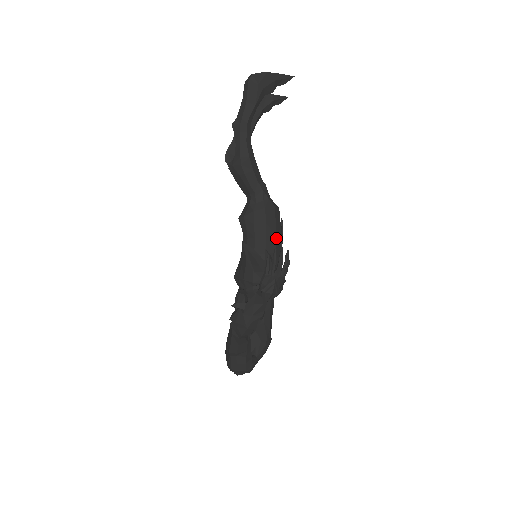
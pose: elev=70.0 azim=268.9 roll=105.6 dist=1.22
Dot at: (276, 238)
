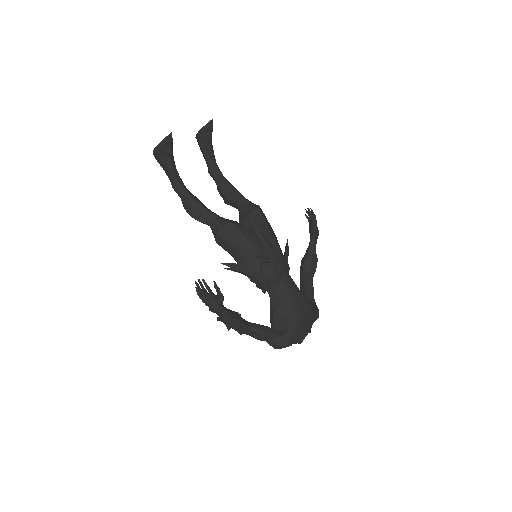
Dot at: (243, 245)
